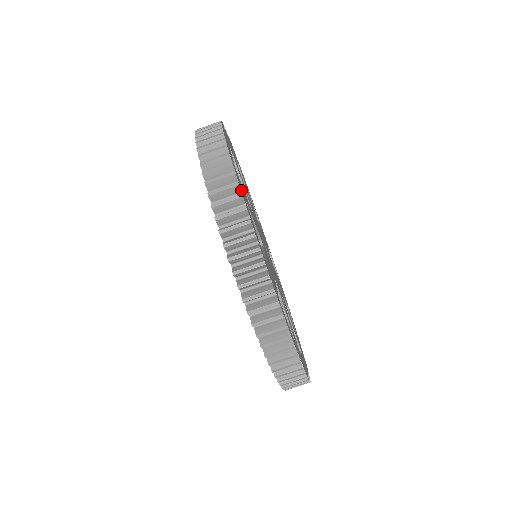
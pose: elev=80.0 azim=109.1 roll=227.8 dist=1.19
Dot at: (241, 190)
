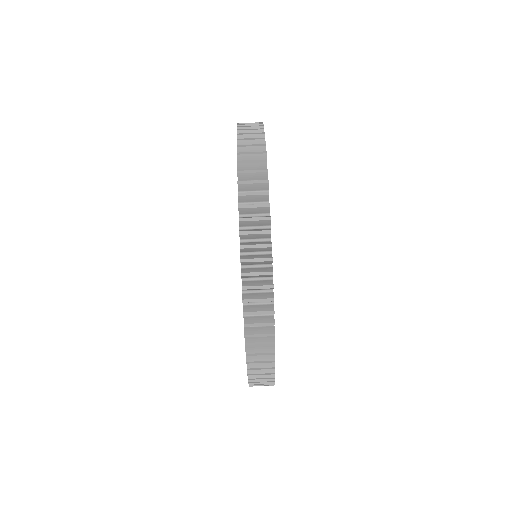
Dot at: occluded
